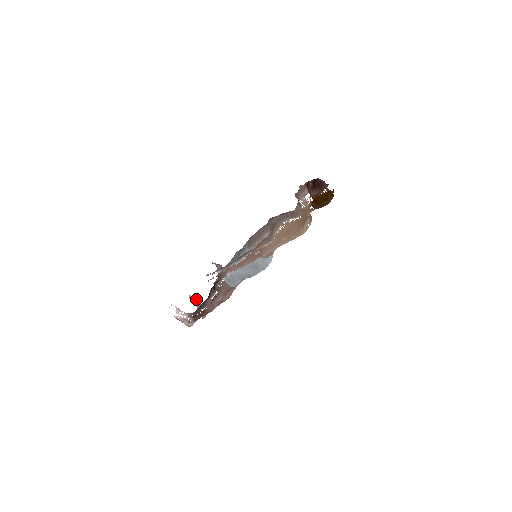
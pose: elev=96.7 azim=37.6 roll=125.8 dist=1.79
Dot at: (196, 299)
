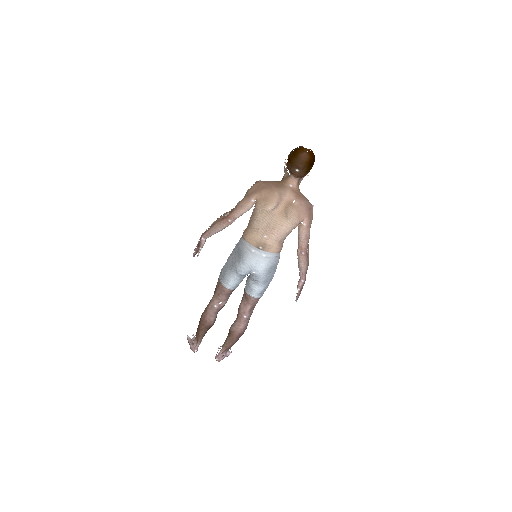
Dot at: occluded
